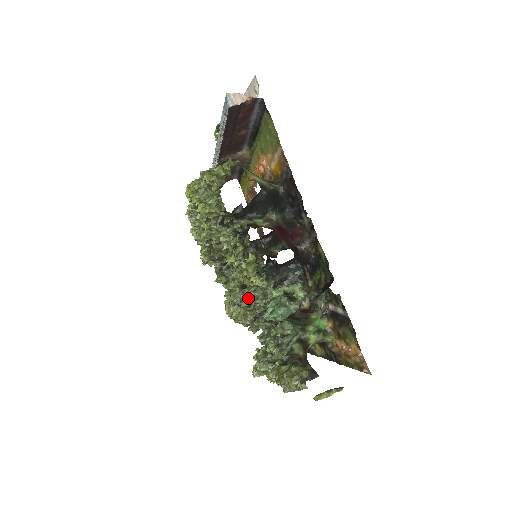
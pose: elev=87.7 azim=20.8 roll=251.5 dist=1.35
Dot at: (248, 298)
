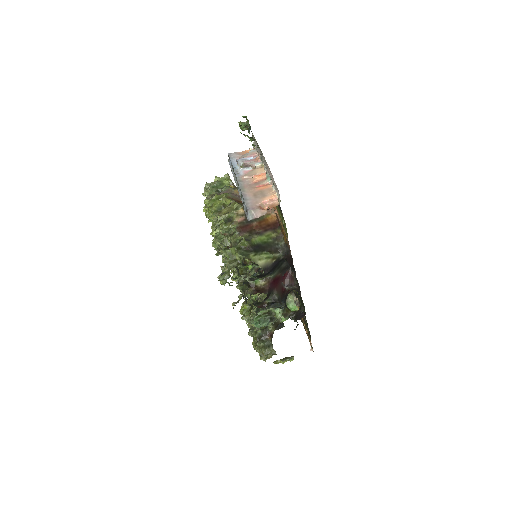
Dot at: occluded
